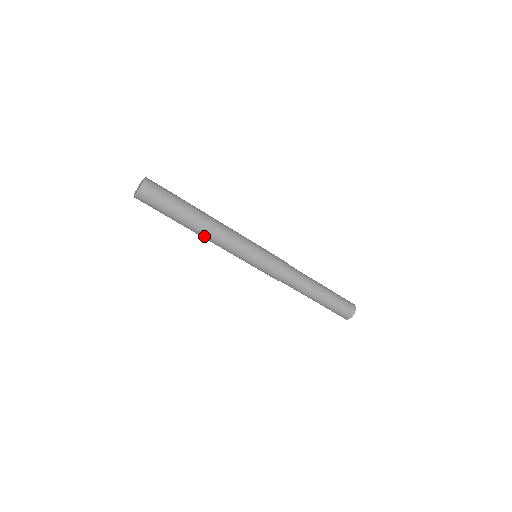
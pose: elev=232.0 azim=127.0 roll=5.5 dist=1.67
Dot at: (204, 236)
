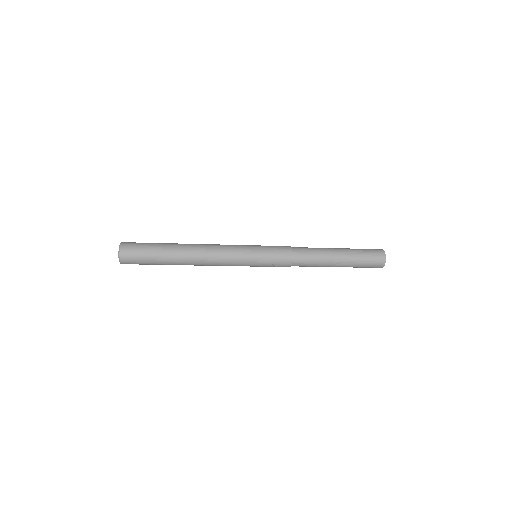
Dot at: (197, 265)
